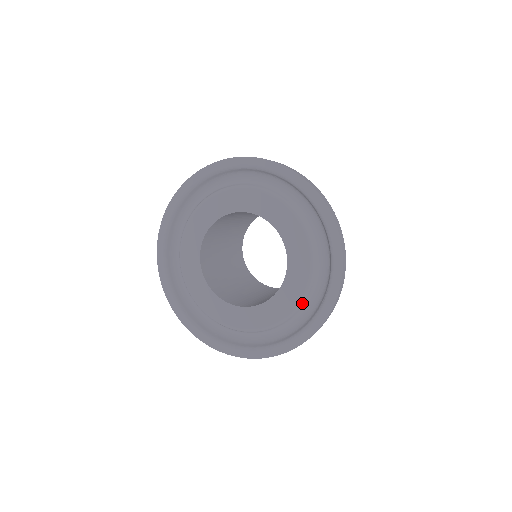
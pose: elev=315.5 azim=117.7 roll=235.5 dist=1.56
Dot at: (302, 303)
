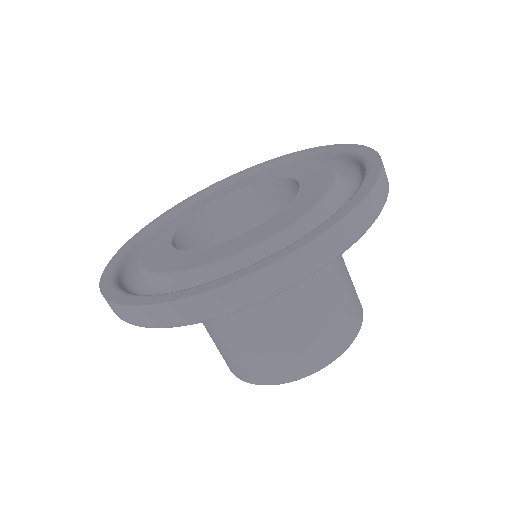
Dot at: (205, 271)
